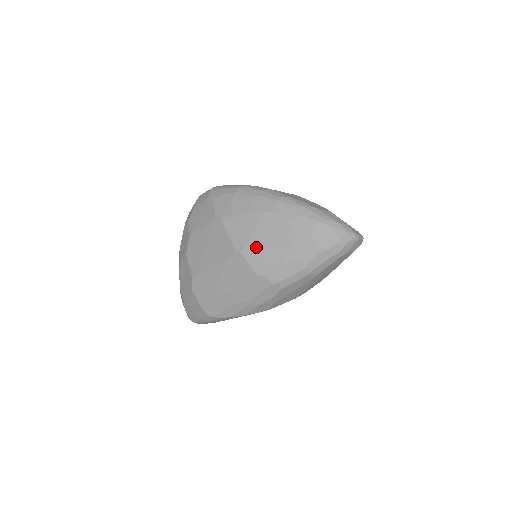
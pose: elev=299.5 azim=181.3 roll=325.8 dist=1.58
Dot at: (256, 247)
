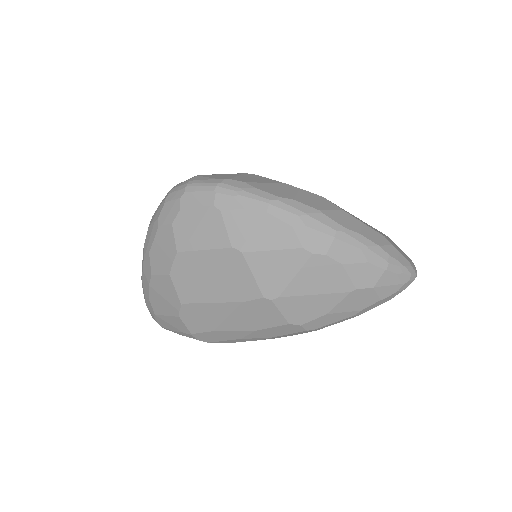
Dot at: (296, 296)
